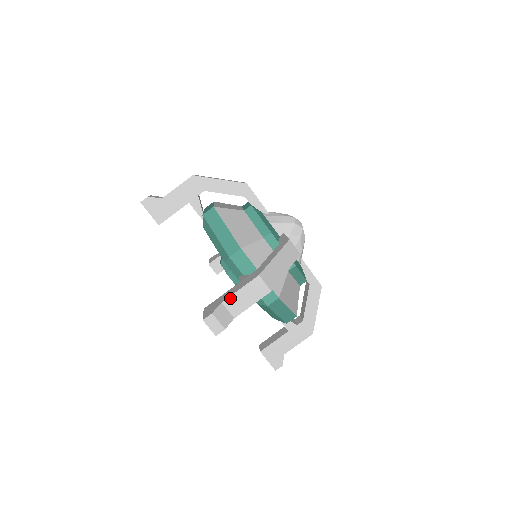
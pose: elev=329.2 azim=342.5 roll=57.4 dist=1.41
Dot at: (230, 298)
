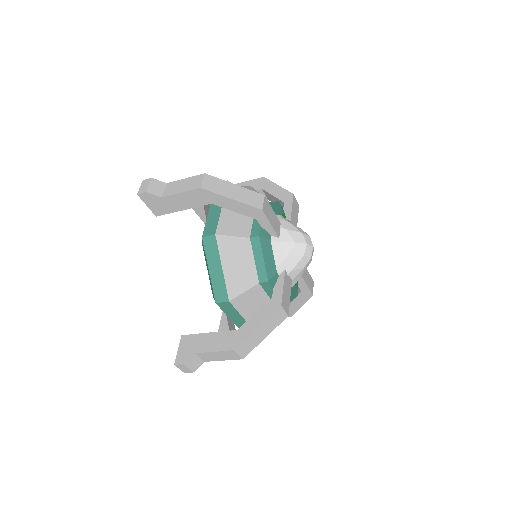
Dot at: (203, 353)
